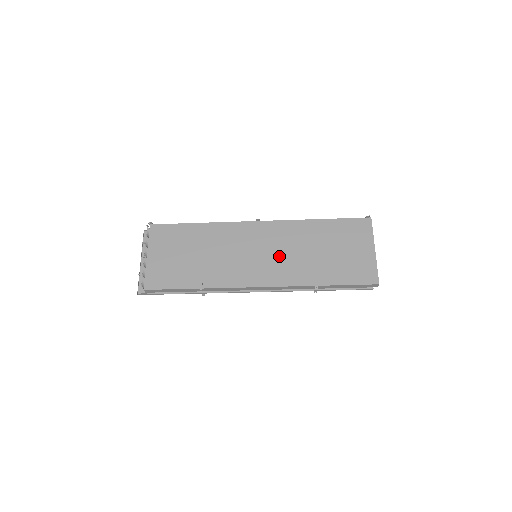
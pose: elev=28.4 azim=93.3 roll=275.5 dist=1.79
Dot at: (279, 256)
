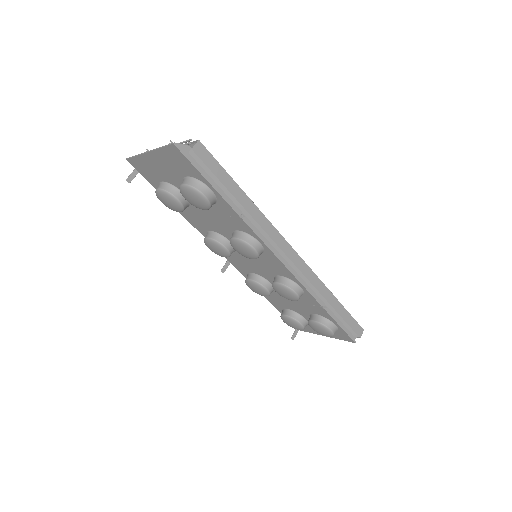
Dot at: occluded
